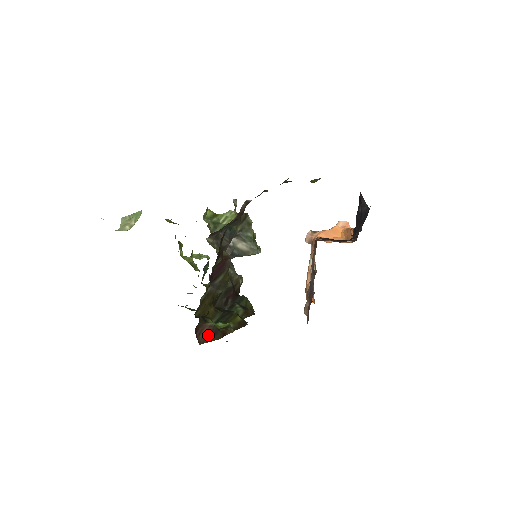
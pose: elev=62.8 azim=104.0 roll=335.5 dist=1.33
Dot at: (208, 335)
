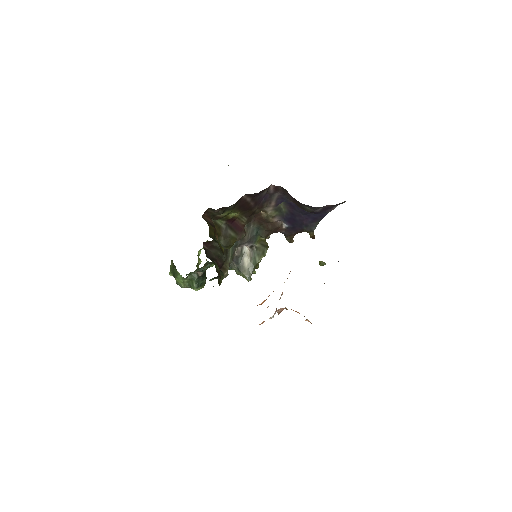
Dot at: (209, 222)
